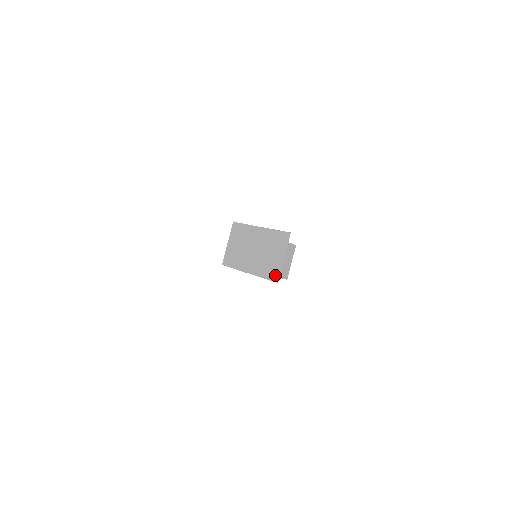
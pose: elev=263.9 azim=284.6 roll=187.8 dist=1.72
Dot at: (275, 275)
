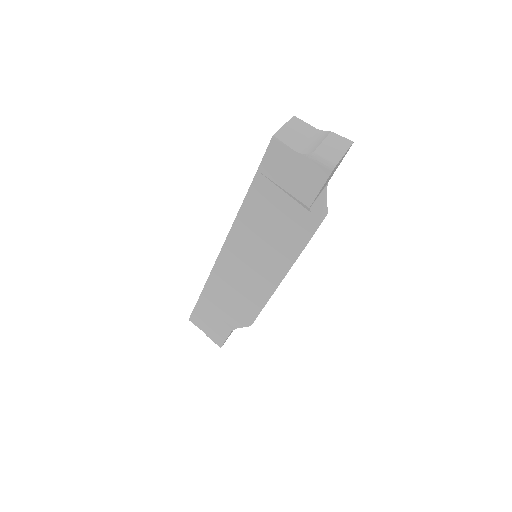
Dot at: (333, 160)
